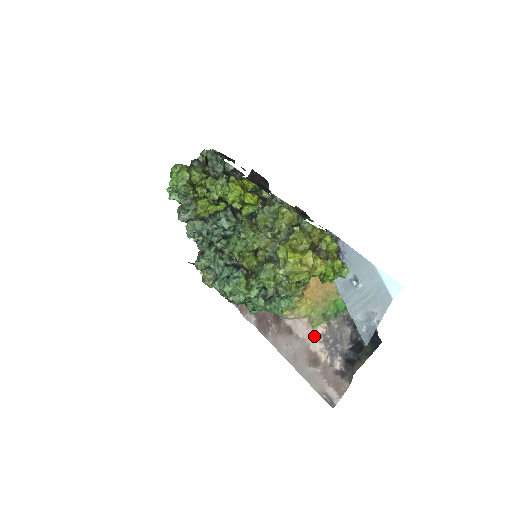
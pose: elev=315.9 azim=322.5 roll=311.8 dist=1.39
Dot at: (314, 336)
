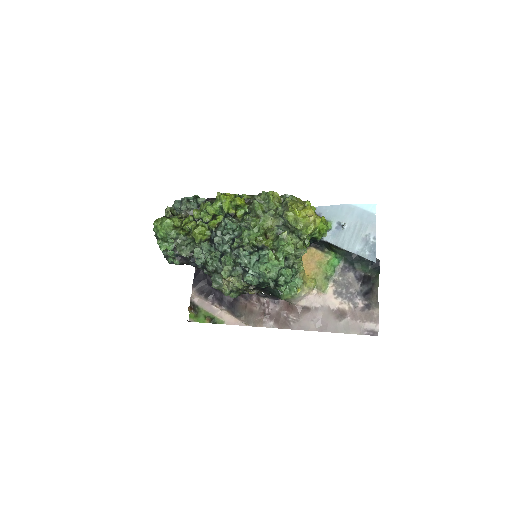
Dot at: (329, 298)
